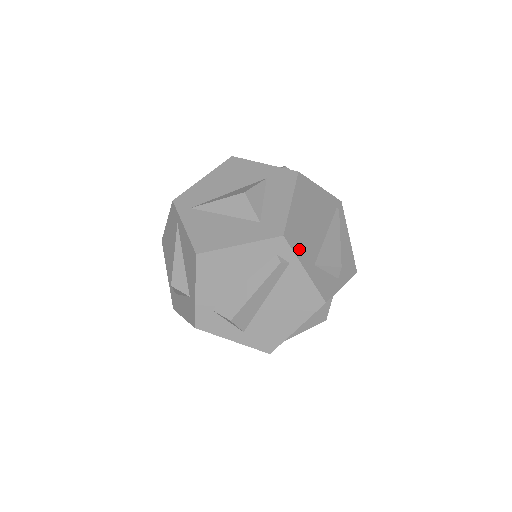
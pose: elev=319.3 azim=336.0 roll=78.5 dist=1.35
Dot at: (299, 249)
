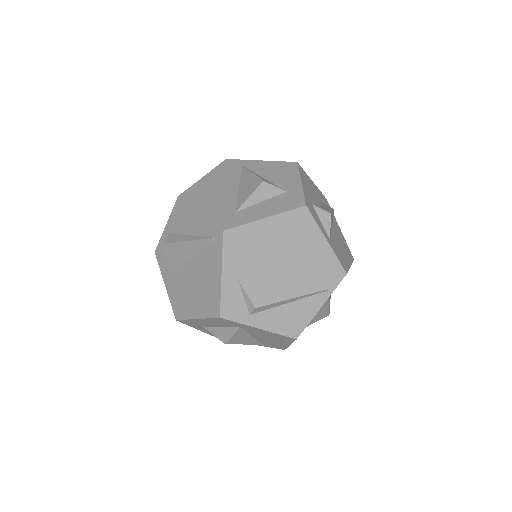
Dot at: occluded
